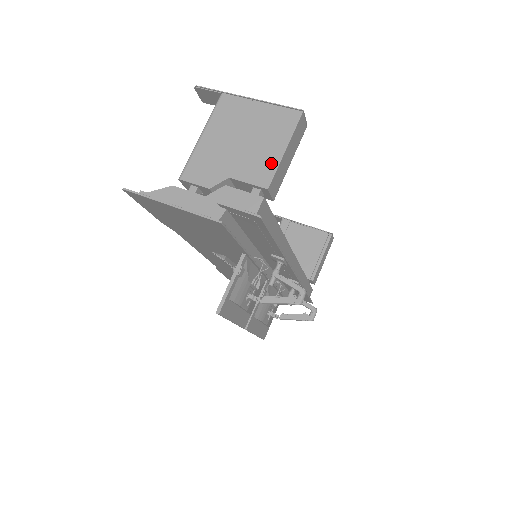
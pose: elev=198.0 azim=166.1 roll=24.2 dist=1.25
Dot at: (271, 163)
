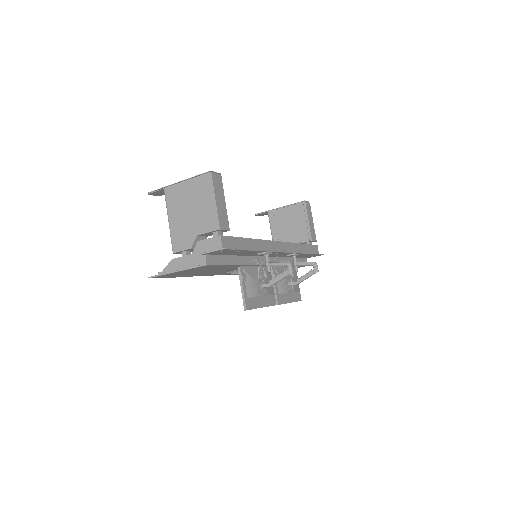
Dot at: (212, 213)
